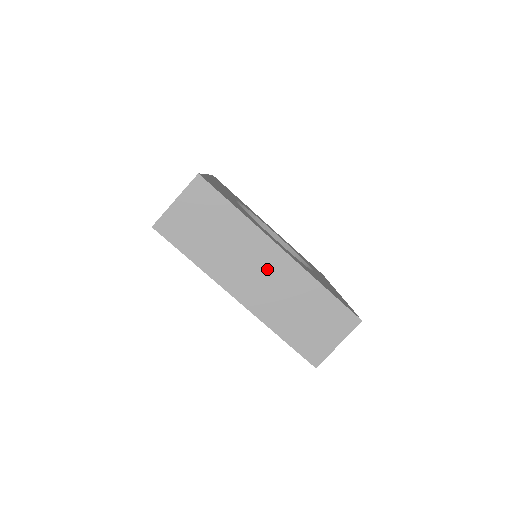
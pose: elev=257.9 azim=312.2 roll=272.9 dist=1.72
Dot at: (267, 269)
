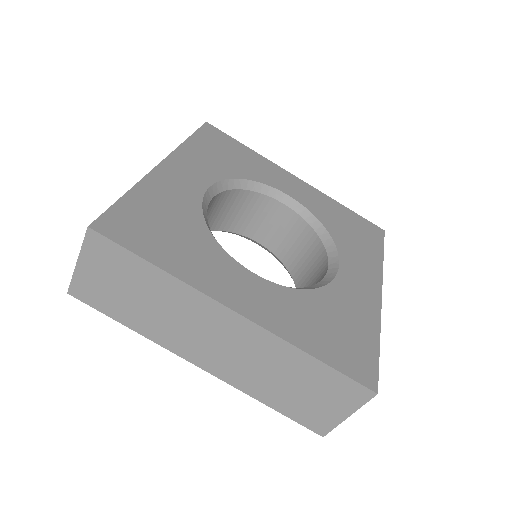
Dot at: (223, 335)
